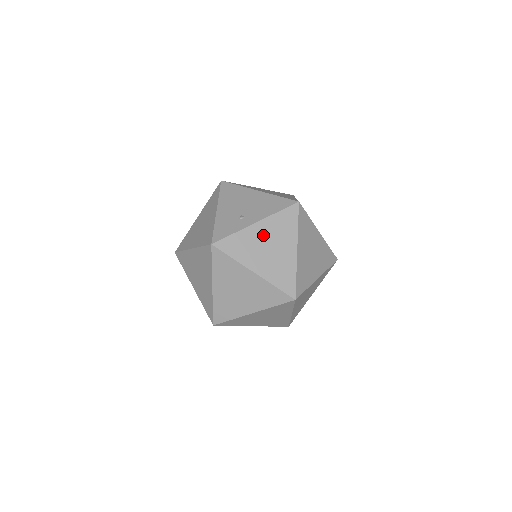
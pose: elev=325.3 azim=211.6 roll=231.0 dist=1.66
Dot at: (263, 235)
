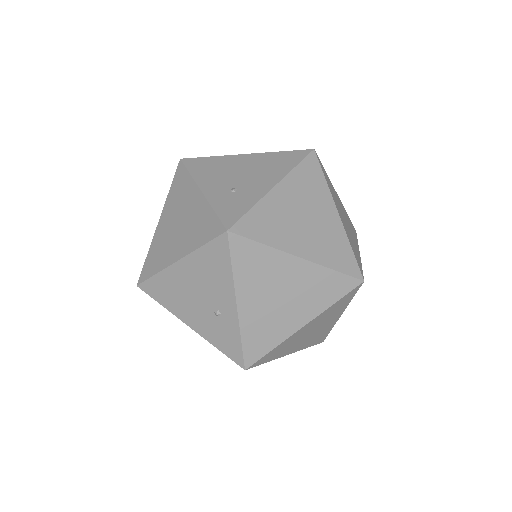
Dot at: (259, 300)
